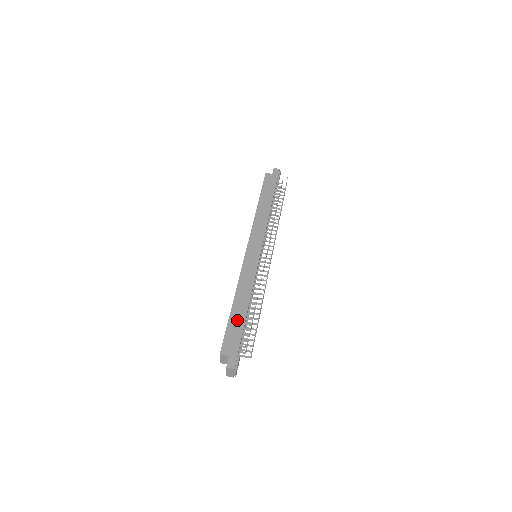
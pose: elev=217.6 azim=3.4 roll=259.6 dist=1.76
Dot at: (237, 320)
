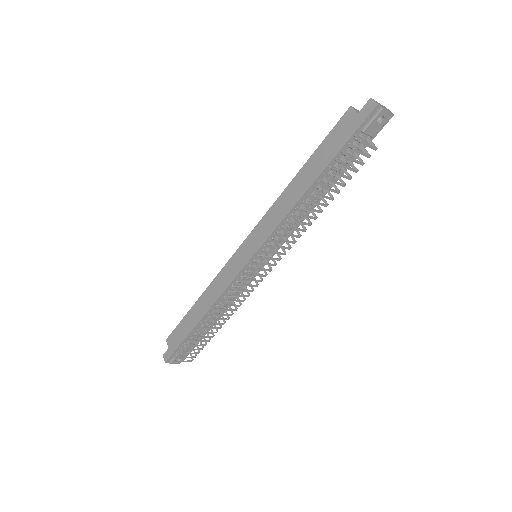
Dot at: (189, 322)
